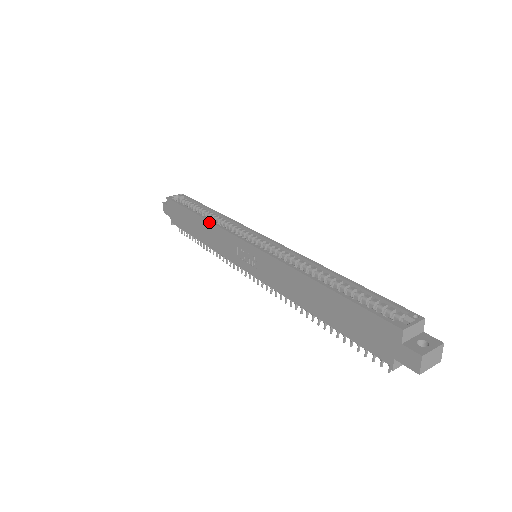
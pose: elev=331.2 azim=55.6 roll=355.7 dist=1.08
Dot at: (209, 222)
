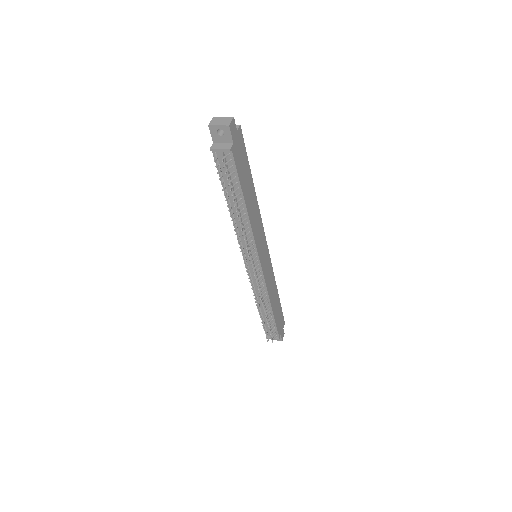
Dot at: occluded
